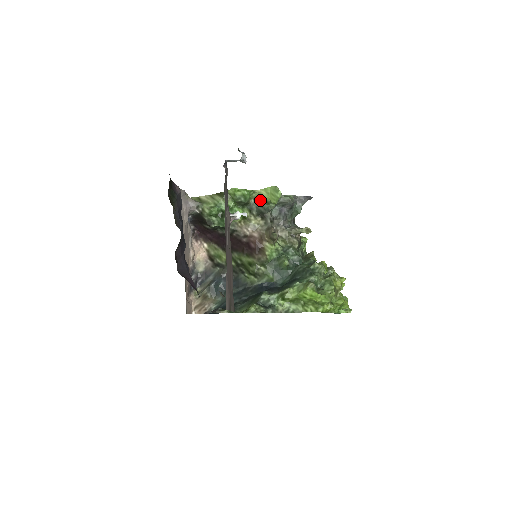
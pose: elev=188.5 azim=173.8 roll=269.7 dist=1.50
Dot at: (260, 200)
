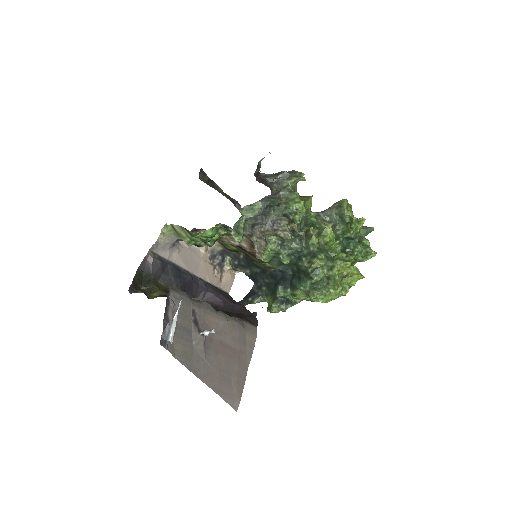
Dot at: occluded
